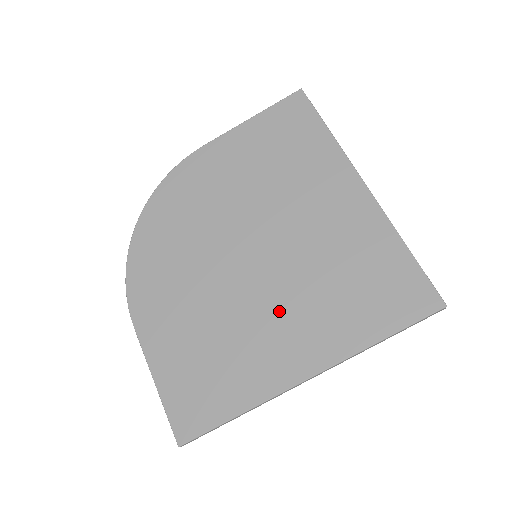
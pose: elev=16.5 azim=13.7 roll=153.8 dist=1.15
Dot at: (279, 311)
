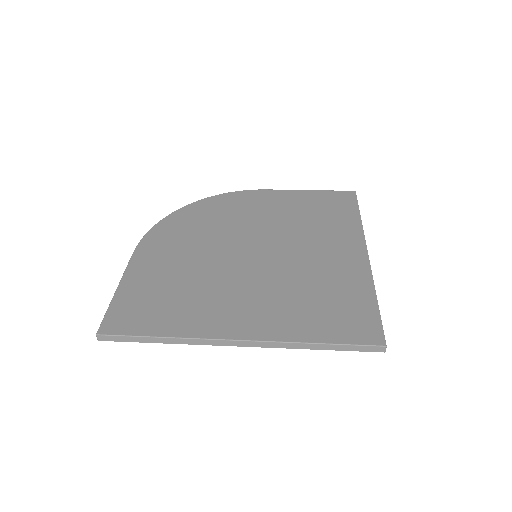
Dot at: (248, 290)
